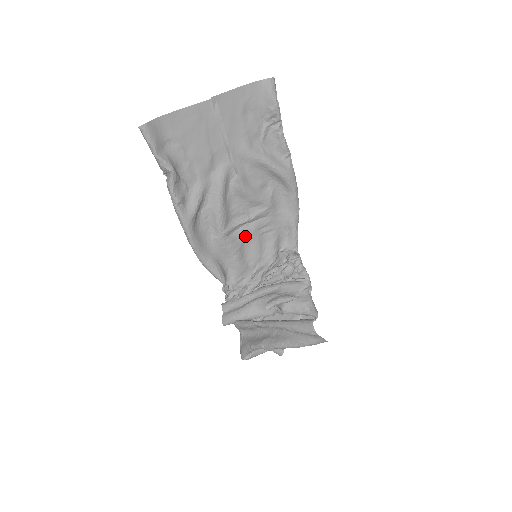
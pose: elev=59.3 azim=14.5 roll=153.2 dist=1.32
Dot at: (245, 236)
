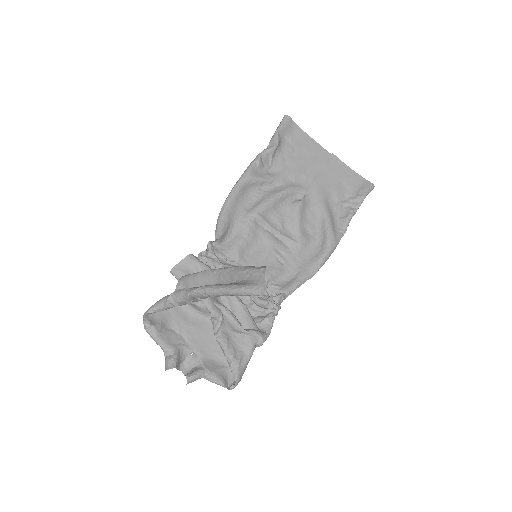
Dot at: (264, 239)
